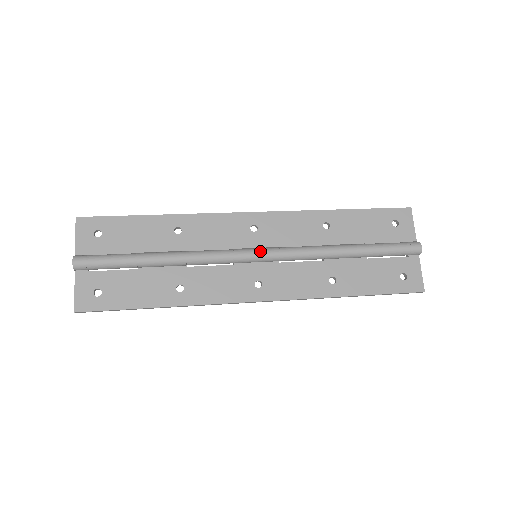
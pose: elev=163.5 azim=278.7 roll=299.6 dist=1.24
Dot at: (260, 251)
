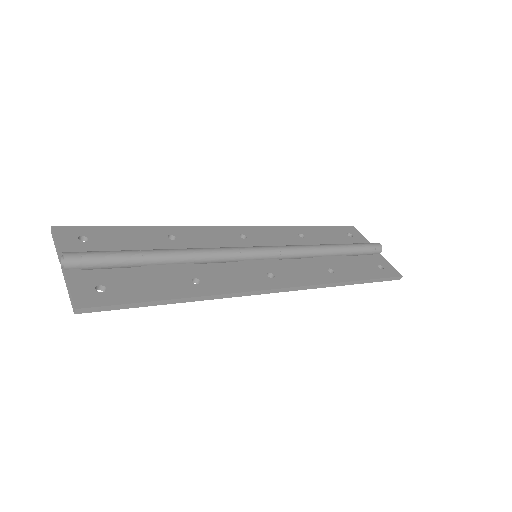
Dot at: (261, 246)
